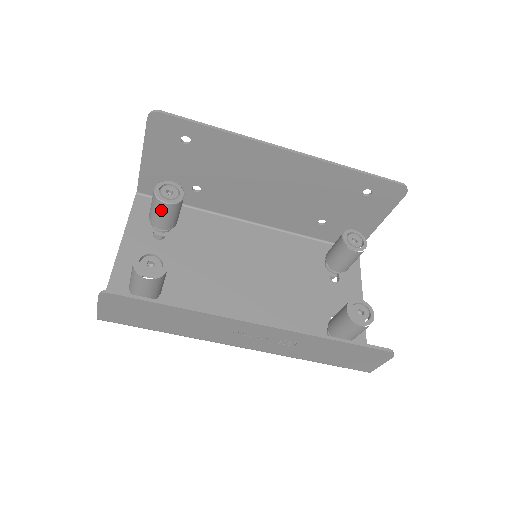
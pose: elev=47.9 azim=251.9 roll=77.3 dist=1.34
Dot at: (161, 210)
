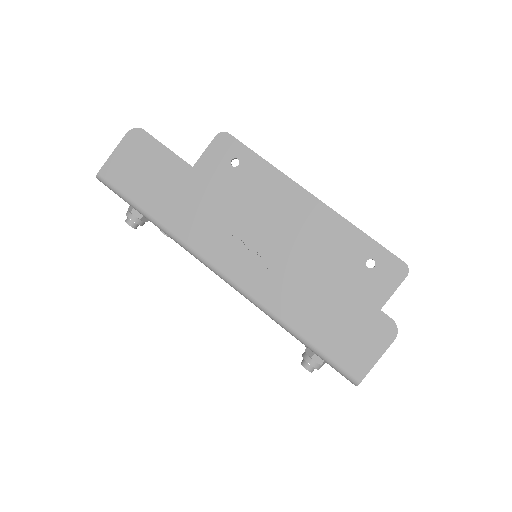
Dot at: occluded
